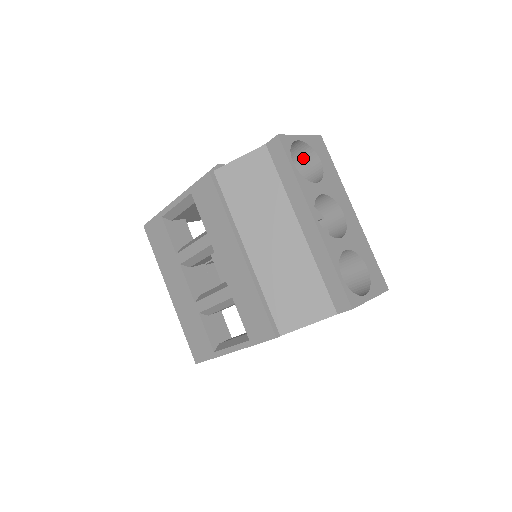
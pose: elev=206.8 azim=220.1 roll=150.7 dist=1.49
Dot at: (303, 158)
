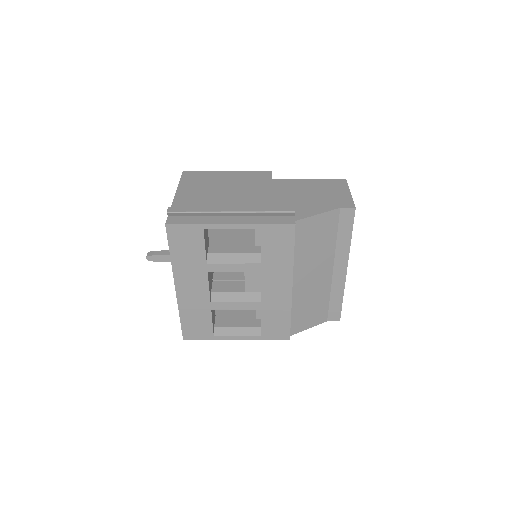
Dot at: occluded
